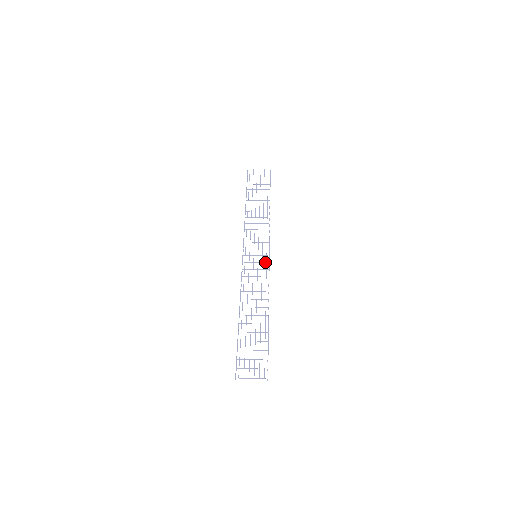
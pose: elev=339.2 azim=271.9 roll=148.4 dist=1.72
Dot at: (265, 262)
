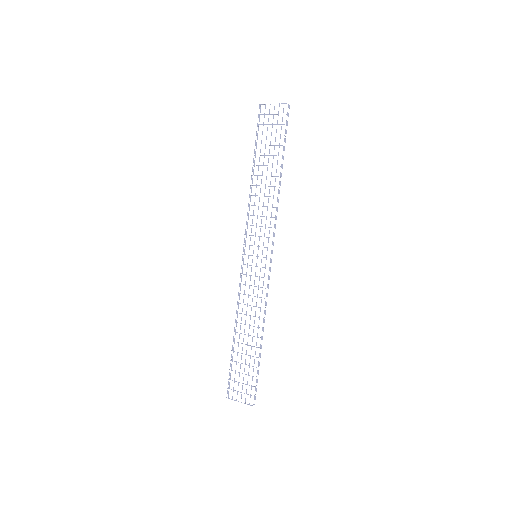
Dot at: (264, 267)
